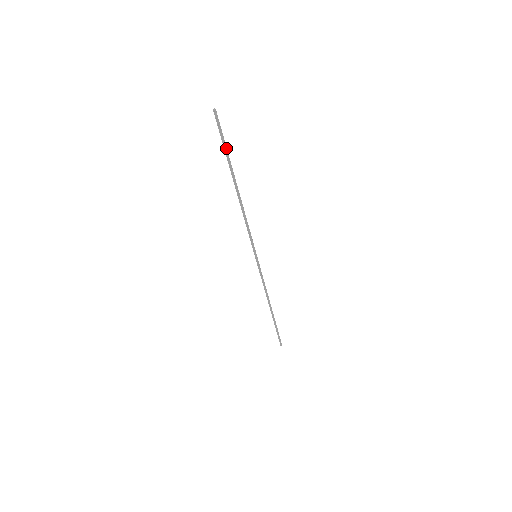
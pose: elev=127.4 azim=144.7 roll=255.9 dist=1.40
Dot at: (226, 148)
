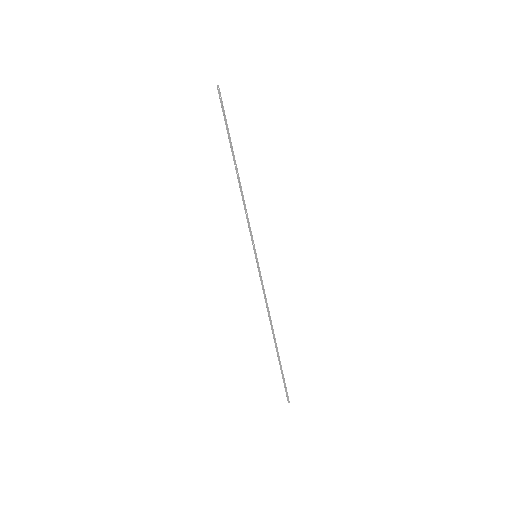
Dot at: (227, 124)
